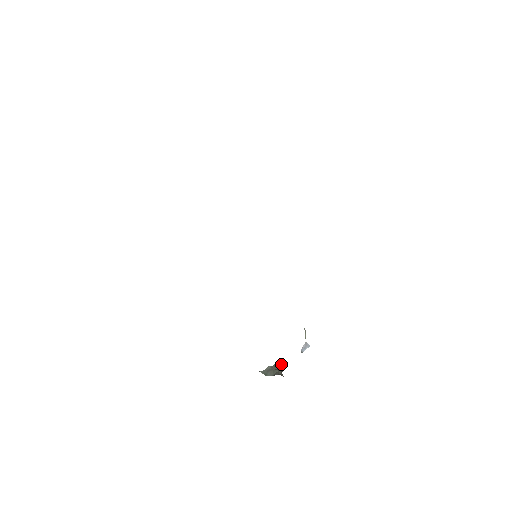
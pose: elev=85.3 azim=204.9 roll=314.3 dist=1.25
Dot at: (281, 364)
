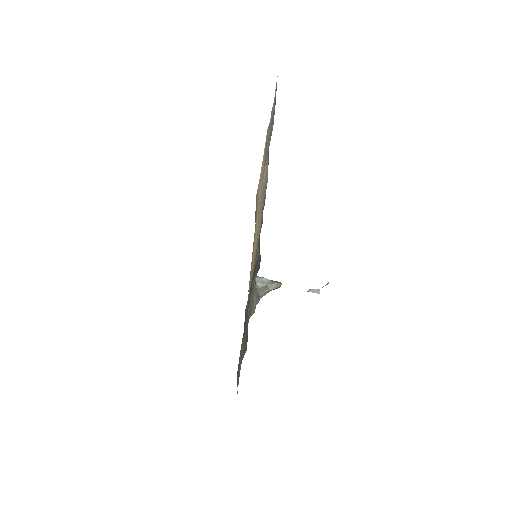
Dot at: (277, 286)
